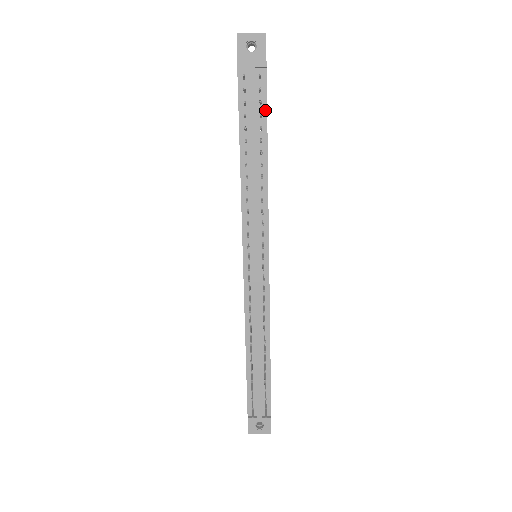
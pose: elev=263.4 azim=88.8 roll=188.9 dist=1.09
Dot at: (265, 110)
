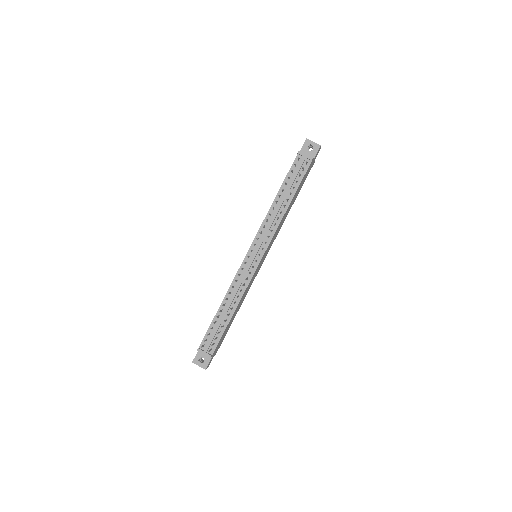
Dot at: (301, 180)
